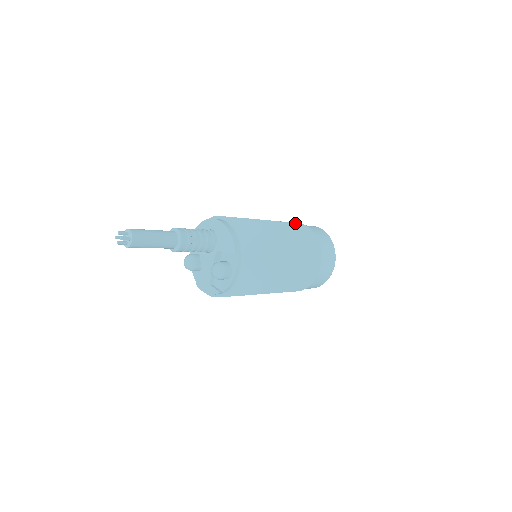
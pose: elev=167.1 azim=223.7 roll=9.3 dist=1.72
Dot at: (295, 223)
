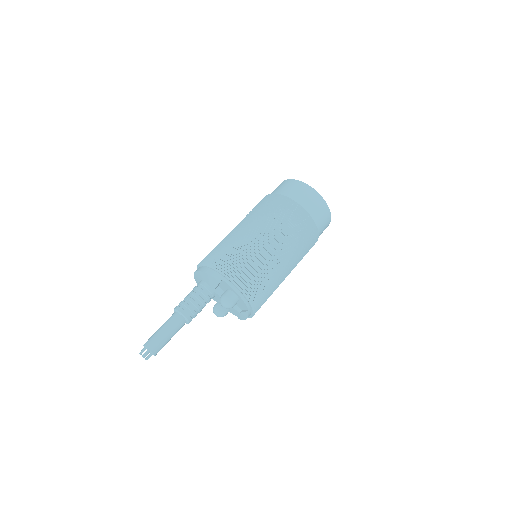
Dot at: occluded
